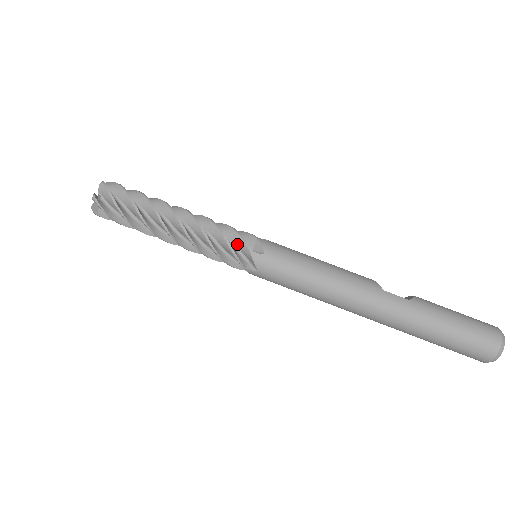
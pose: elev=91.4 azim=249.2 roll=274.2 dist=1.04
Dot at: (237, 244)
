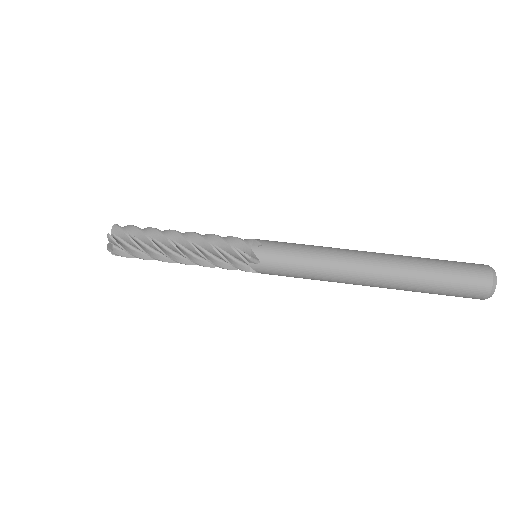
Dot at: occluded
